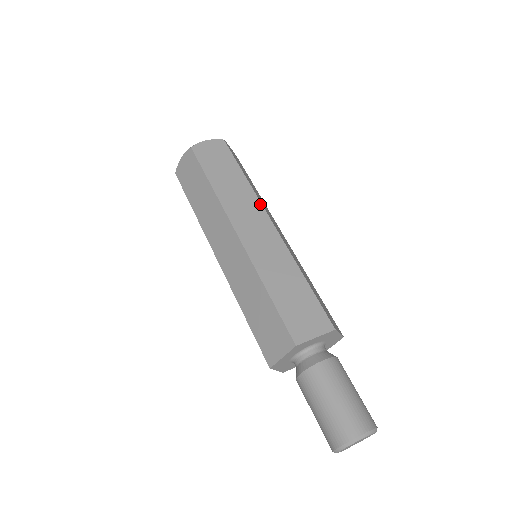
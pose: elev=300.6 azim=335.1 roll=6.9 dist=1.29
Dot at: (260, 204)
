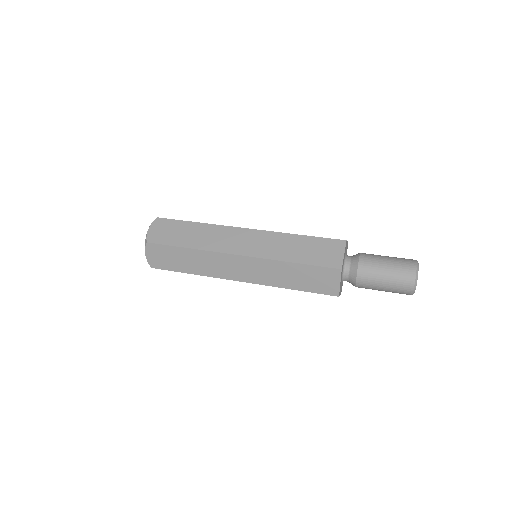
Dot at: (227, 227)
